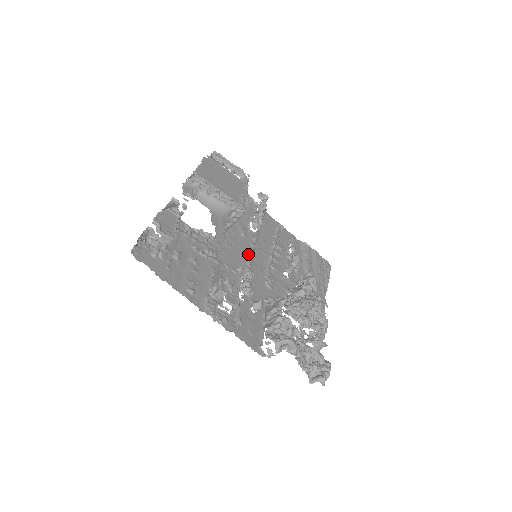
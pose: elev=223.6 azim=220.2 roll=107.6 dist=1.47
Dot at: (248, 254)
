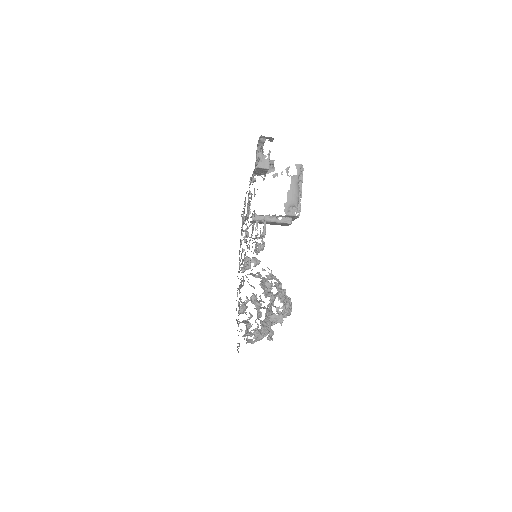
Dot at: occluded
